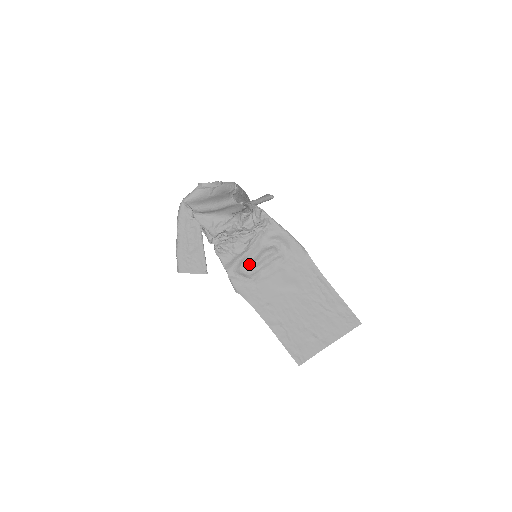
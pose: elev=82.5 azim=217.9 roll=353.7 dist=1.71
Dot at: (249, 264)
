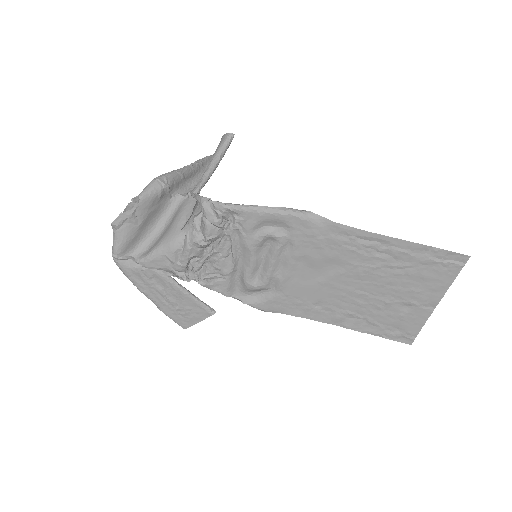
Dot at: (254, 275)
